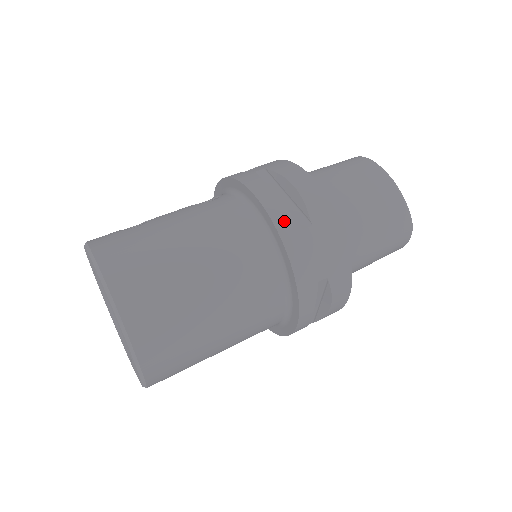
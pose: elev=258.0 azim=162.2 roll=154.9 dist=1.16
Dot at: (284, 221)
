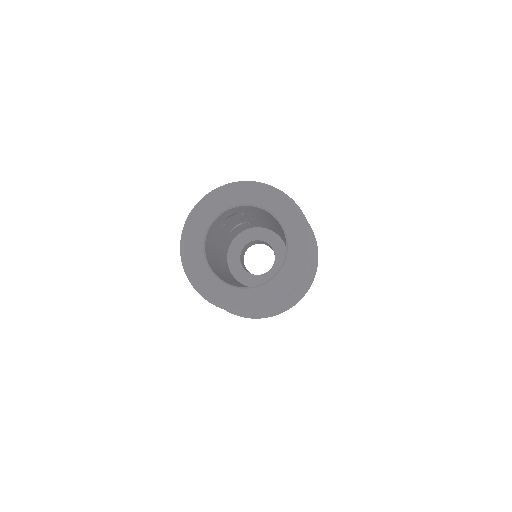
Dot at: occluded
